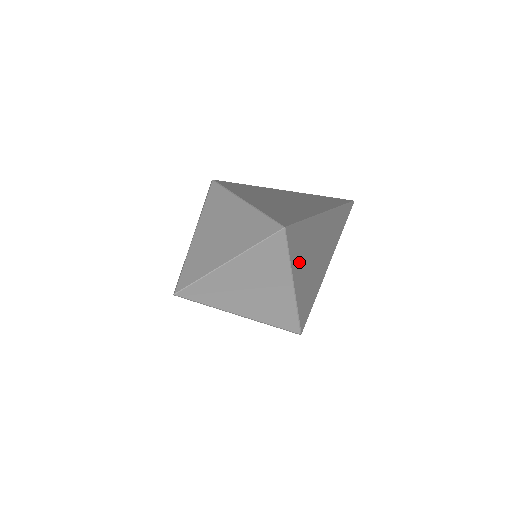
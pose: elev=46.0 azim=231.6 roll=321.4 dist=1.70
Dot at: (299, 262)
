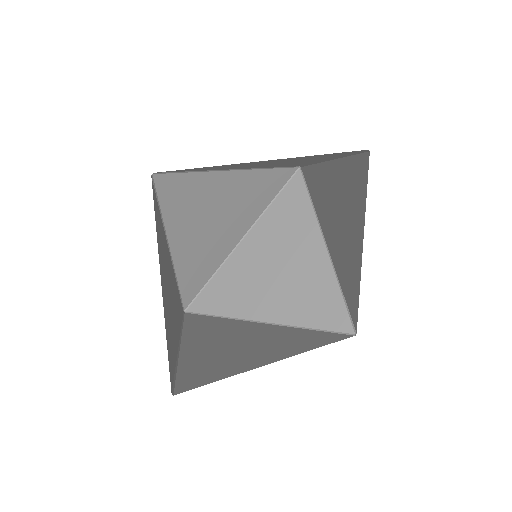
Dot at: (327, 227)
